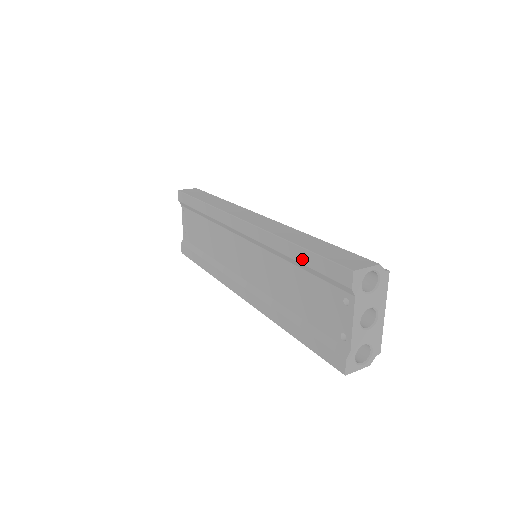
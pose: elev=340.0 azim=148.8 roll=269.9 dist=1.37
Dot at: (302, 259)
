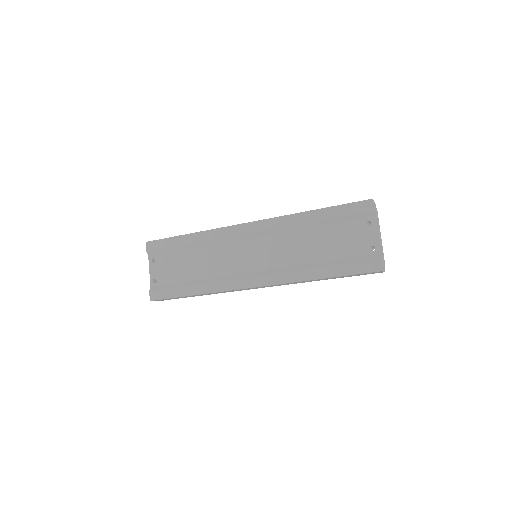
Dot at: (325, 216)
